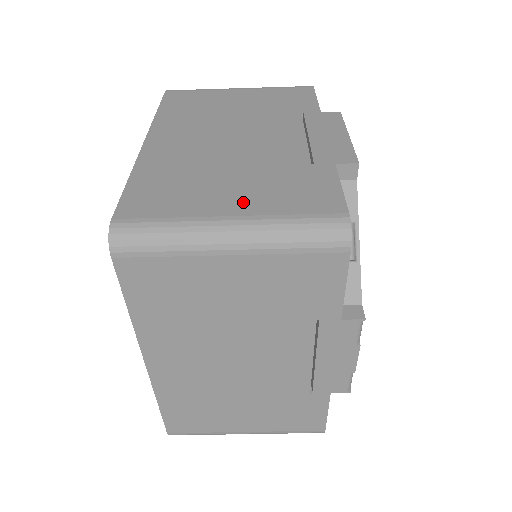
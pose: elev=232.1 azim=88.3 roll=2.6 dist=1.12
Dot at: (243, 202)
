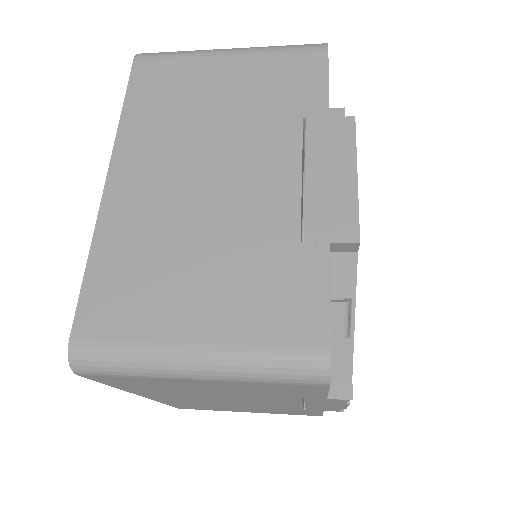
Dot at: (212, 318)
